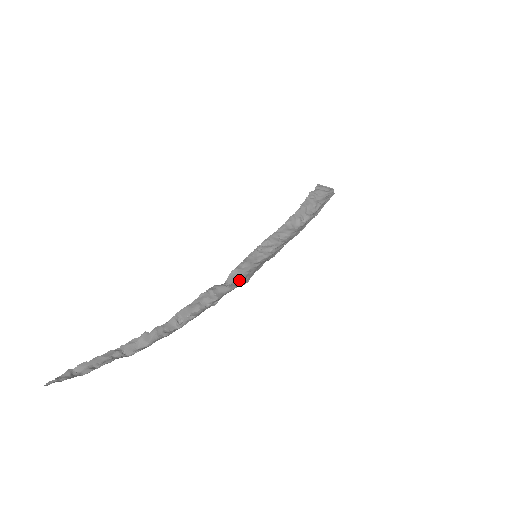
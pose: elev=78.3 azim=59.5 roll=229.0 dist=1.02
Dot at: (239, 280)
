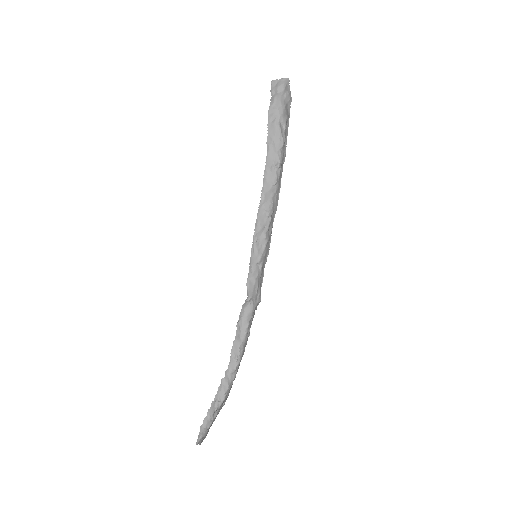
Dot at: (255, 292)
